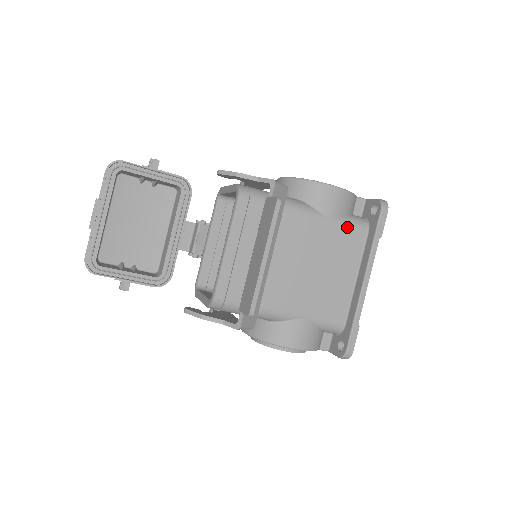
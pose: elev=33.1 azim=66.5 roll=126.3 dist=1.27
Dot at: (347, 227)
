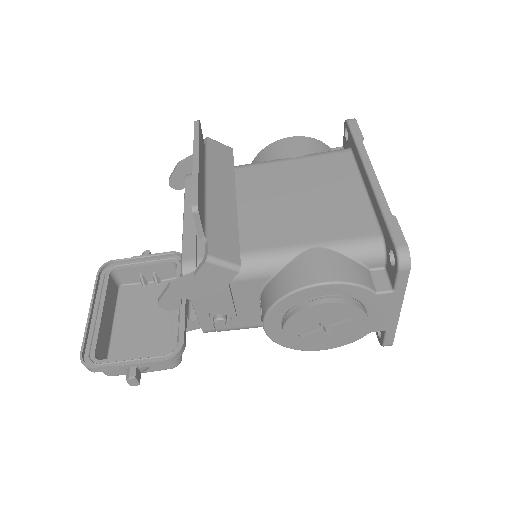
Dot at: (323, 156)
